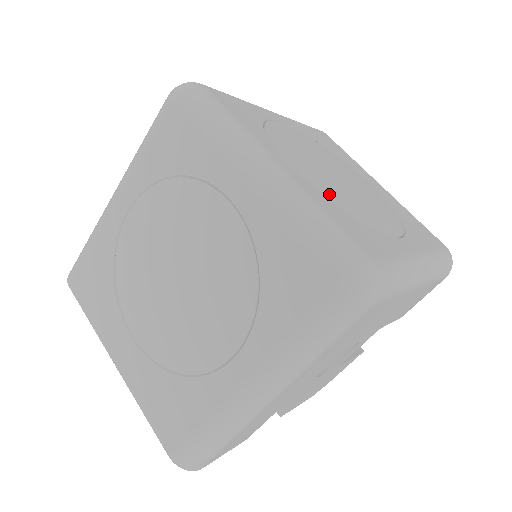
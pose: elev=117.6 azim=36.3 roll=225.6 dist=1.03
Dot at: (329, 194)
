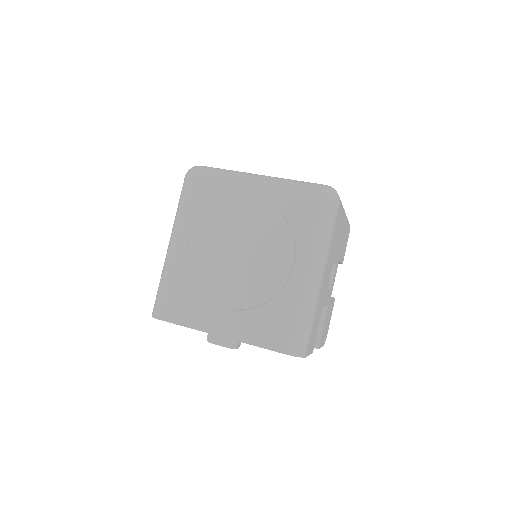
Dot at: occluded
